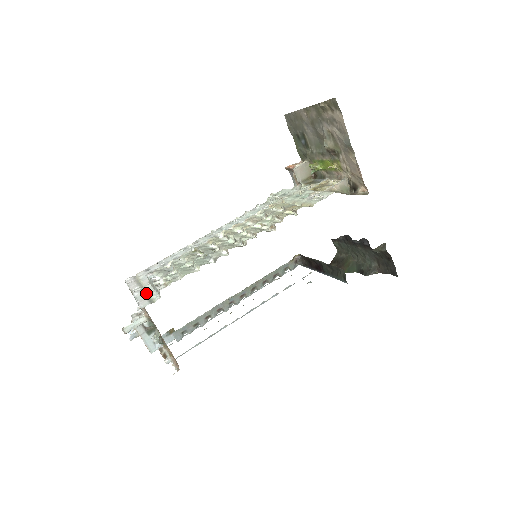
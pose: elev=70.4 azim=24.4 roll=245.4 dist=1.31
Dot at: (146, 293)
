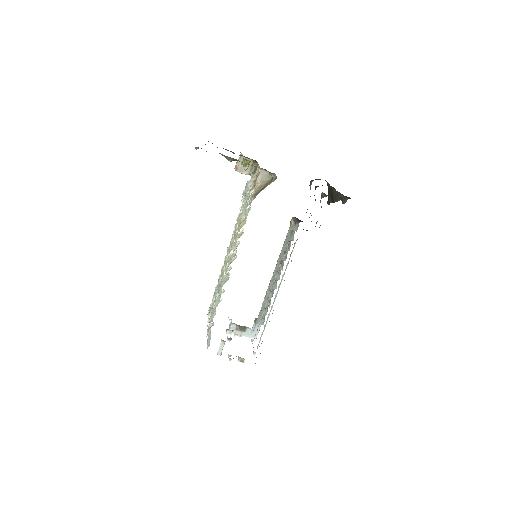
Dot at: (209, 332)
